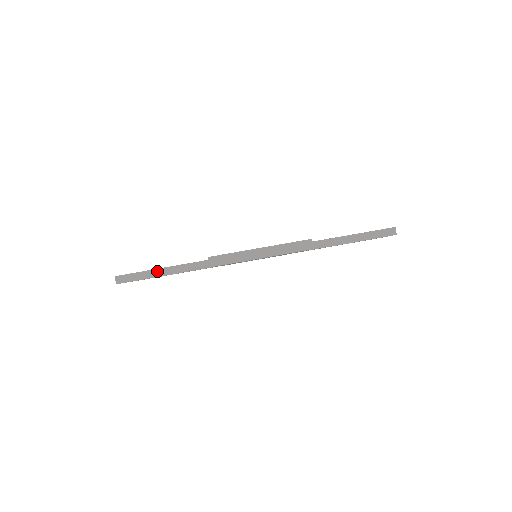
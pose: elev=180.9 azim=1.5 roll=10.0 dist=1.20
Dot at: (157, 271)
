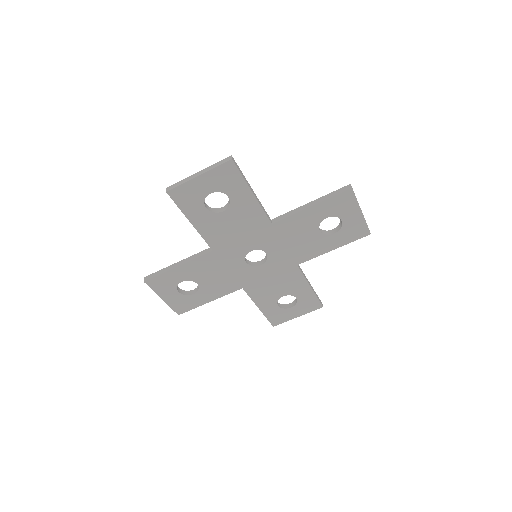
Dot at: (172, 266)
